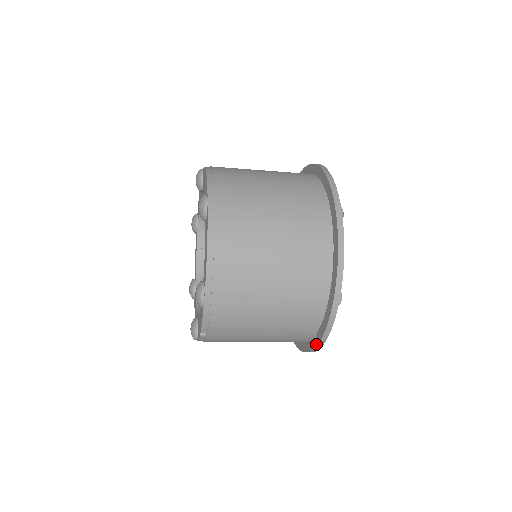
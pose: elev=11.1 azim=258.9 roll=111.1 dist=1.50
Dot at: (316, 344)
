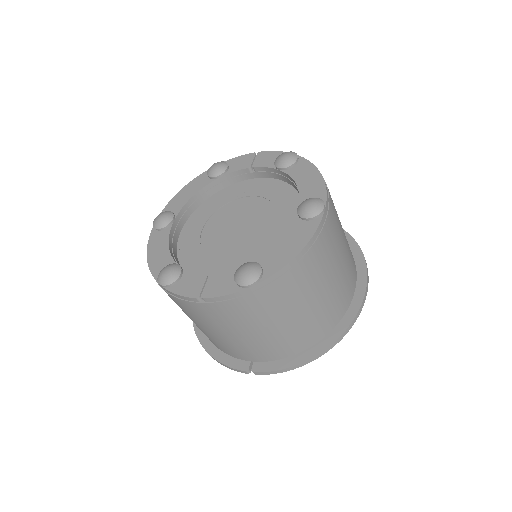
Dot at: (249, 369)
